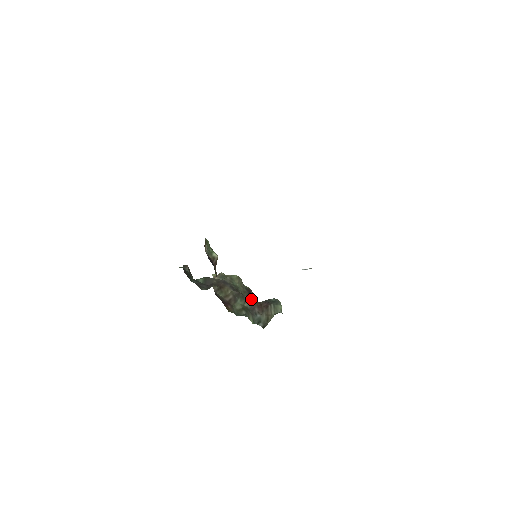
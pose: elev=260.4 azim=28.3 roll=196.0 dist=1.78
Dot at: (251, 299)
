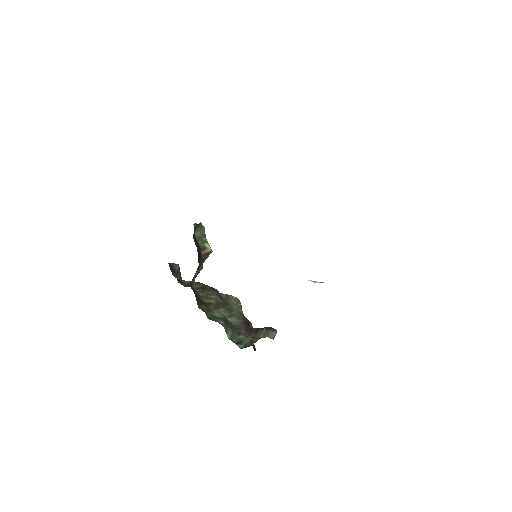
Dot at: (241, 318)
